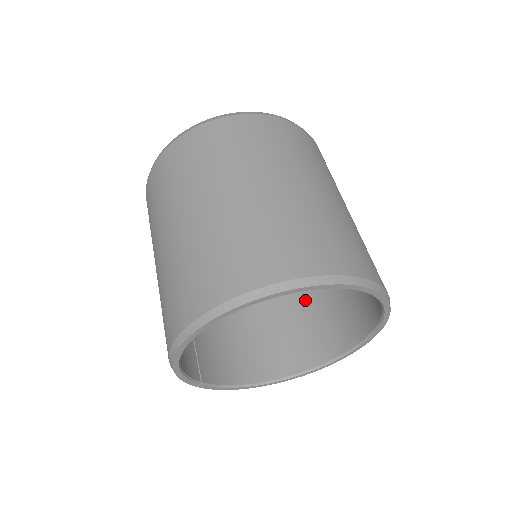
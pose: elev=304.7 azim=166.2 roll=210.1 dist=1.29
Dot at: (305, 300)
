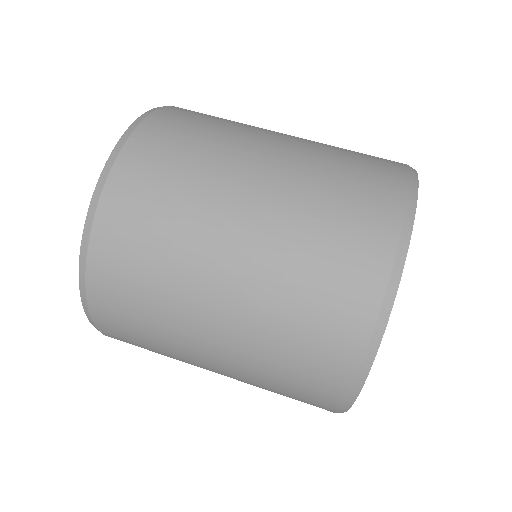
Dot at: occluded
